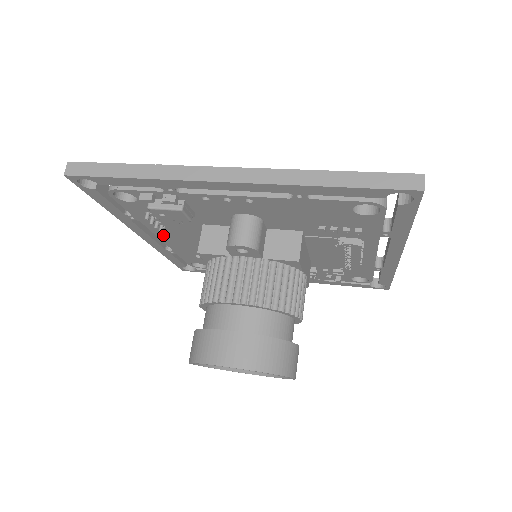
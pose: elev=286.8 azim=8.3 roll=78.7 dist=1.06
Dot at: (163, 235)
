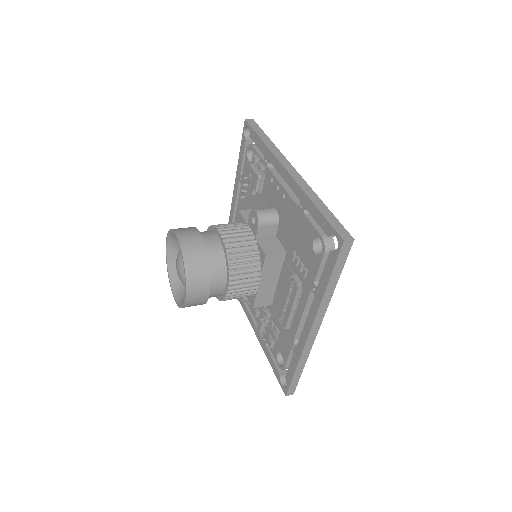
Dot at: (240, 209)
